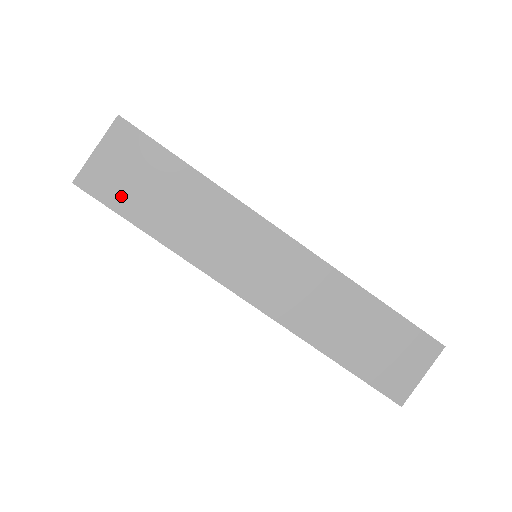
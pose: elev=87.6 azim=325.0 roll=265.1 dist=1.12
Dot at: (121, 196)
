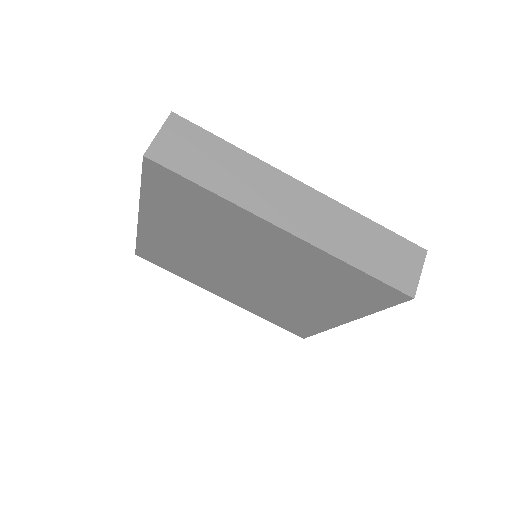
Dot at: (181, 163)
